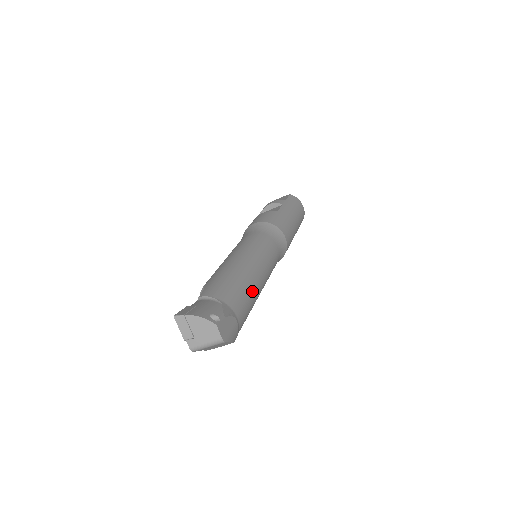
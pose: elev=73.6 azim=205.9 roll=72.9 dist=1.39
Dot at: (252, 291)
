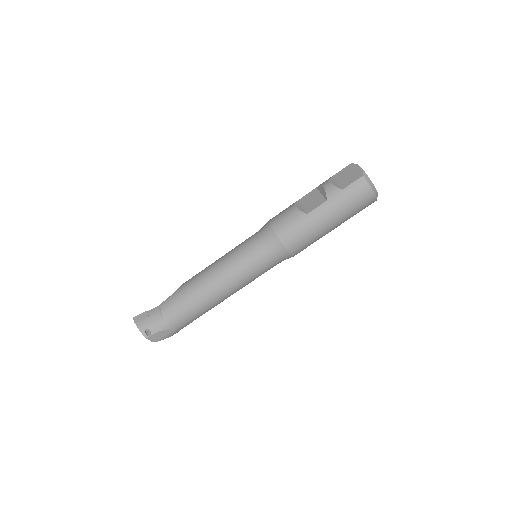
Dot at: (202, 308)
